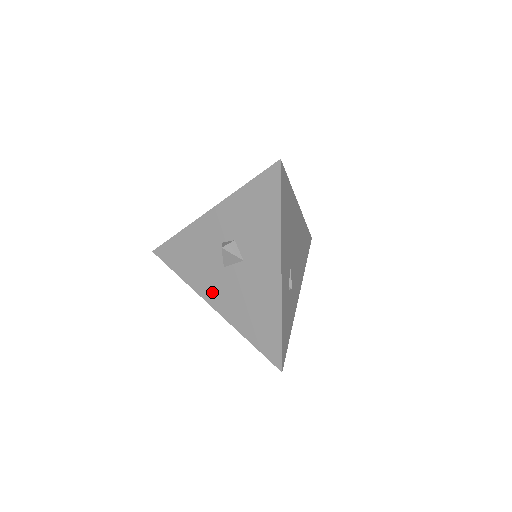
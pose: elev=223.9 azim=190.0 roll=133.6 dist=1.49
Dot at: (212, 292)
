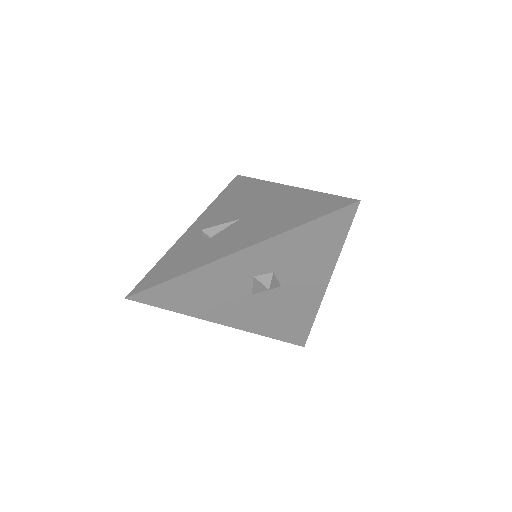
Dot at: (229, 316)
